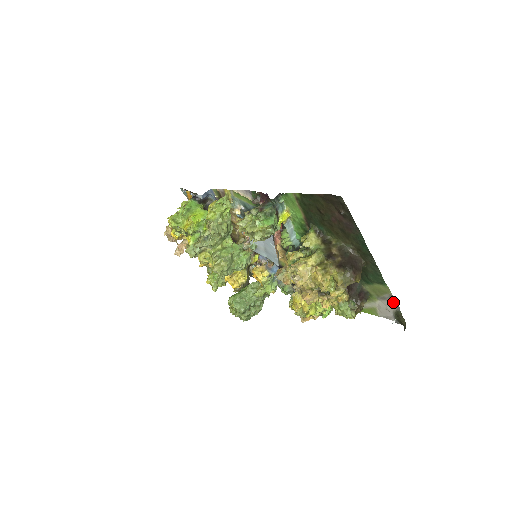
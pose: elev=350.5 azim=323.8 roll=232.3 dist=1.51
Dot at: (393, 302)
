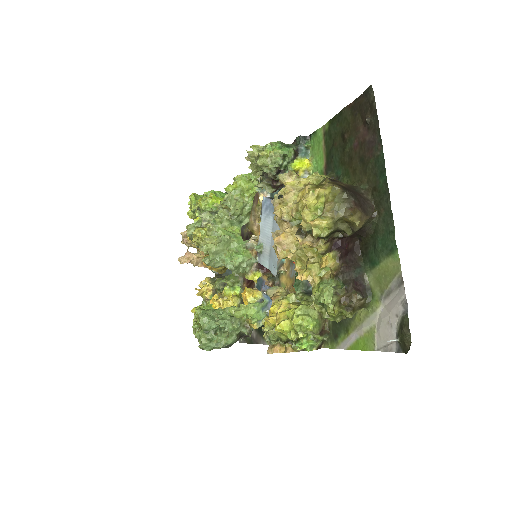
Dot at: (401, 296)
